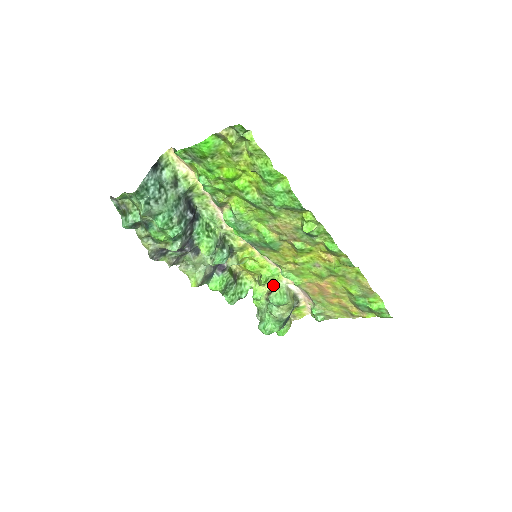
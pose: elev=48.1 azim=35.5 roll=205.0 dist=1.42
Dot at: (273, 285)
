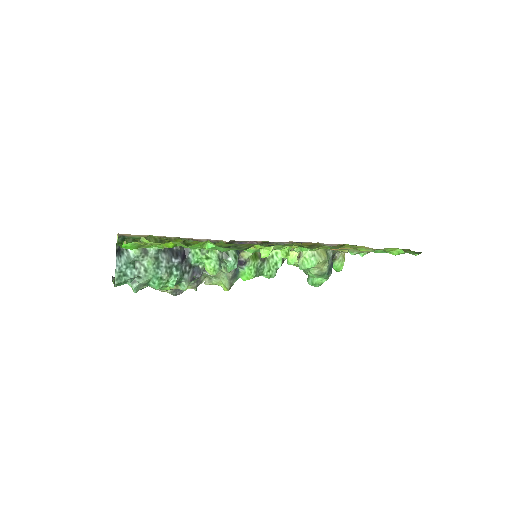
Dot at: occluded
